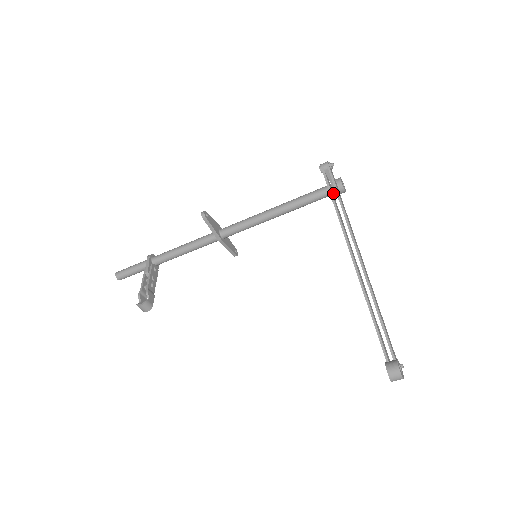
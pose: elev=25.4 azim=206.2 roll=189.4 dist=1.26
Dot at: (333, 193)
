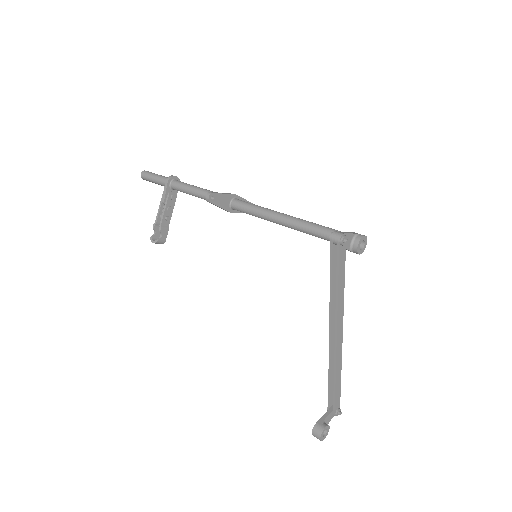
Dot at: occluded
